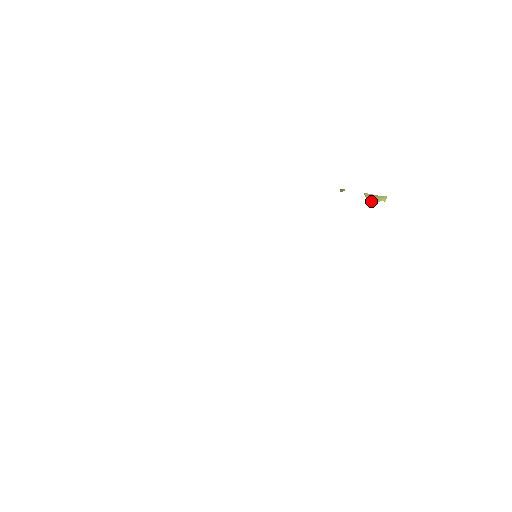
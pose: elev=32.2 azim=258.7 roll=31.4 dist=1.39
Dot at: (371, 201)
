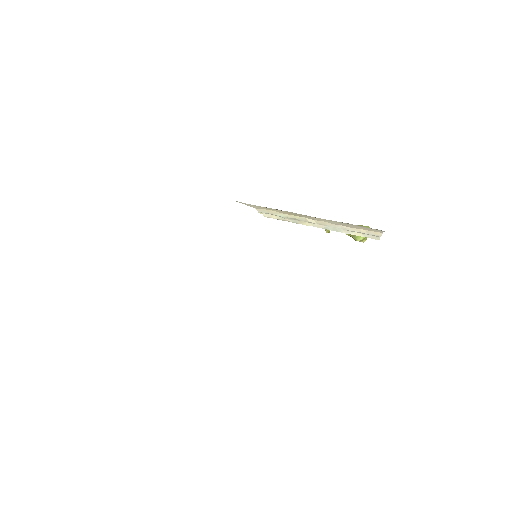
Dot at: occluded
